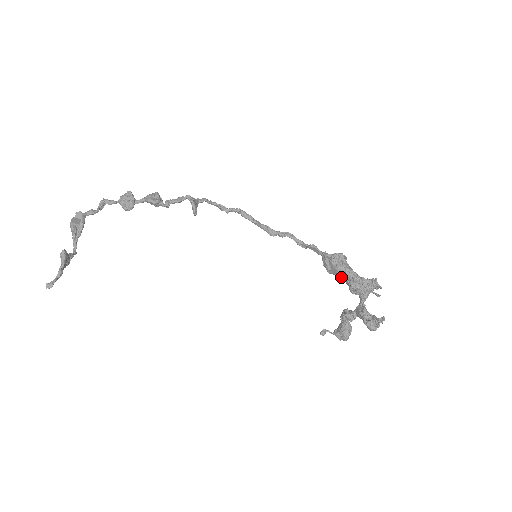
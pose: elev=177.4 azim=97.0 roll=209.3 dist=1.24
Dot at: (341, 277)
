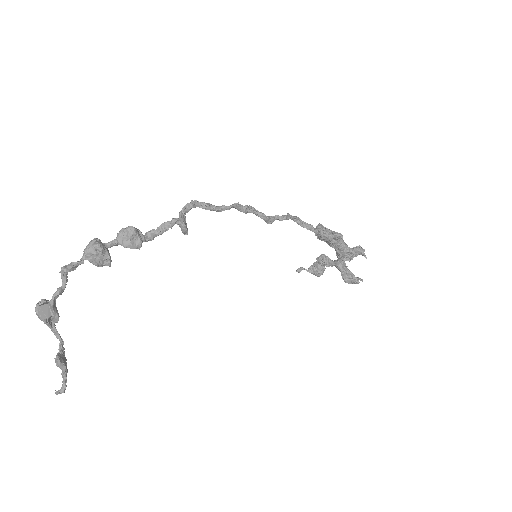
Dot at: (331, 246)
